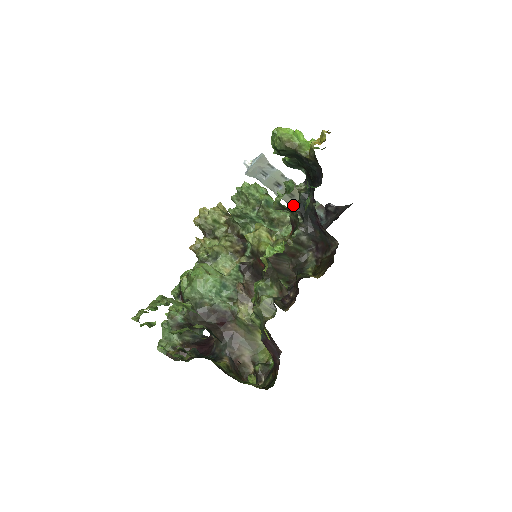
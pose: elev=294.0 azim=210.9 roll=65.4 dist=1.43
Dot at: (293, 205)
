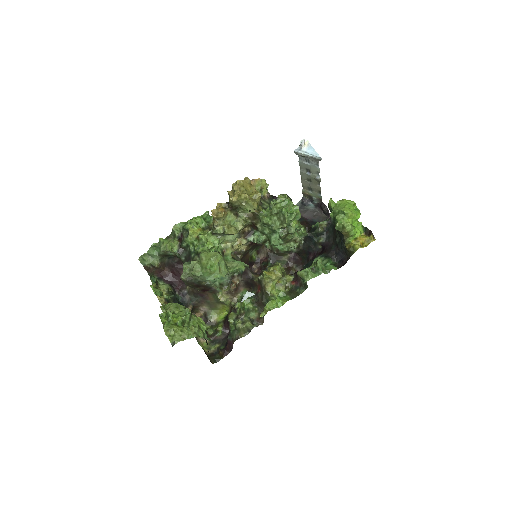
Dot at: (307, 233)
